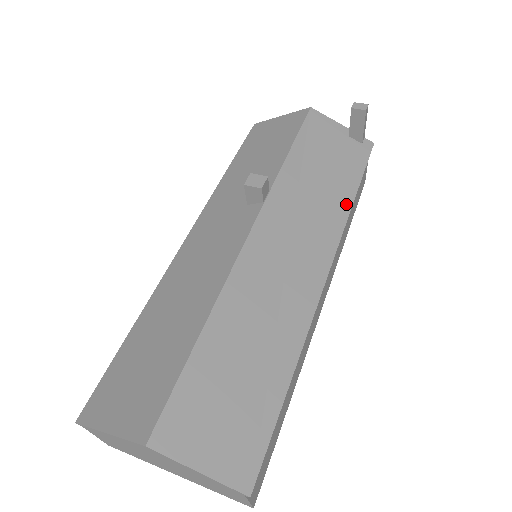
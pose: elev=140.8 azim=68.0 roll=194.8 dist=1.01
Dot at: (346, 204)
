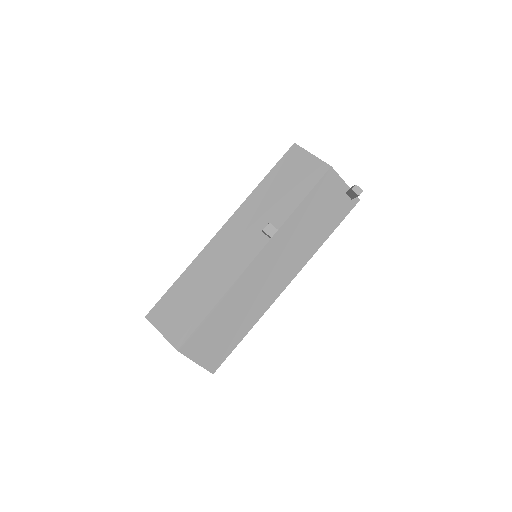
Dot at: (319, 244)
